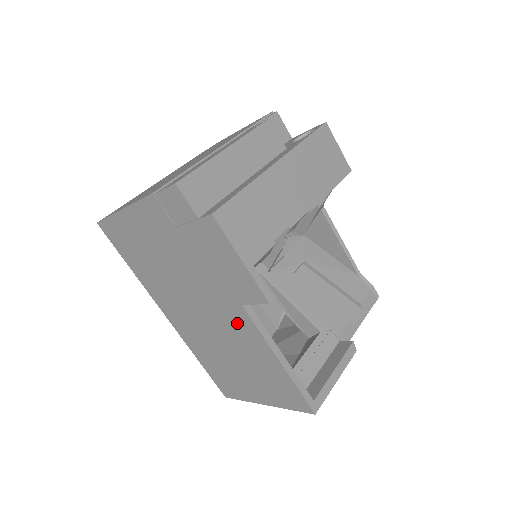
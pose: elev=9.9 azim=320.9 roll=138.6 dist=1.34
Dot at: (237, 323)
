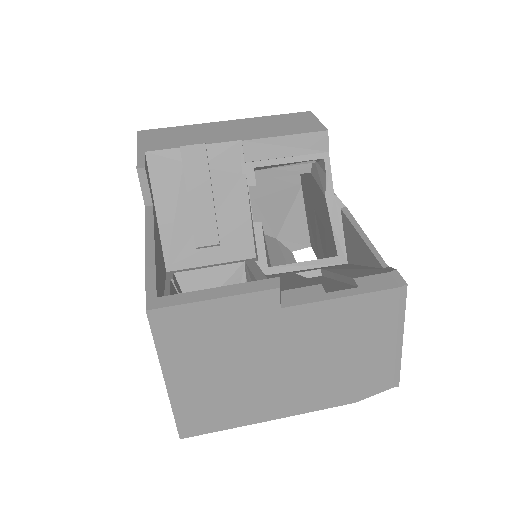
Dot at: occluded
